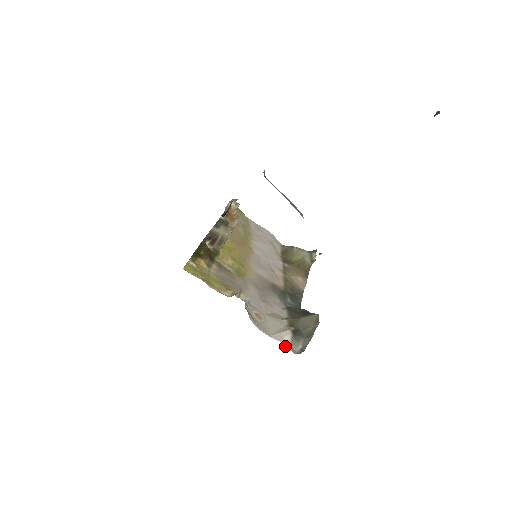
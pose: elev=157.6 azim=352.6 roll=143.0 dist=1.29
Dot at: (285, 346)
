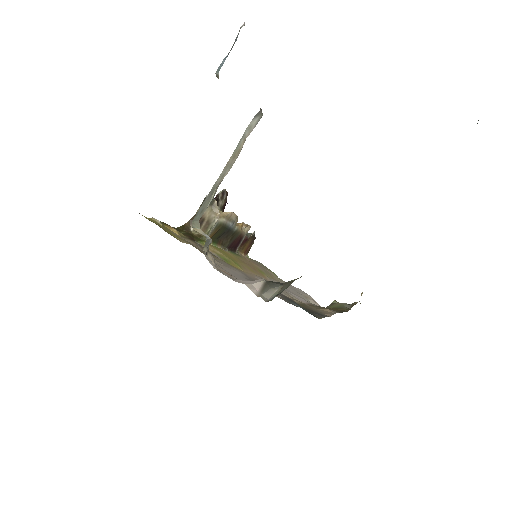
Dot at: (251, 290)
